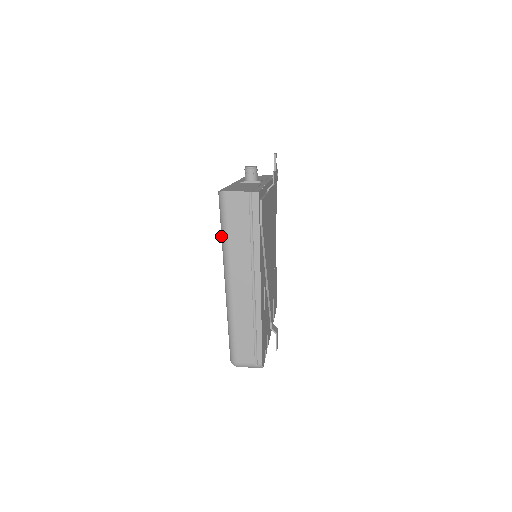
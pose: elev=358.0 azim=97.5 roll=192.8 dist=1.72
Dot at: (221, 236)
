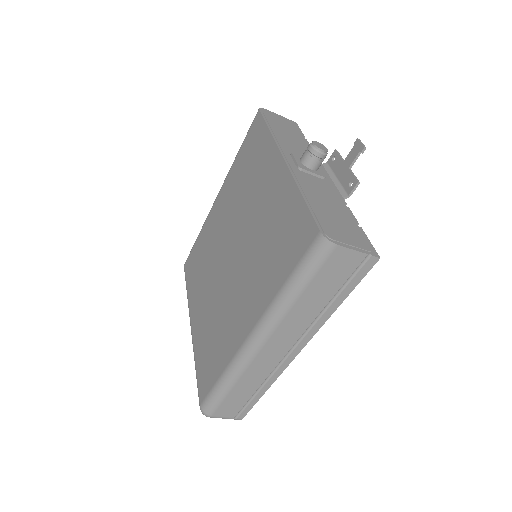
Dot at: (284, 287)
